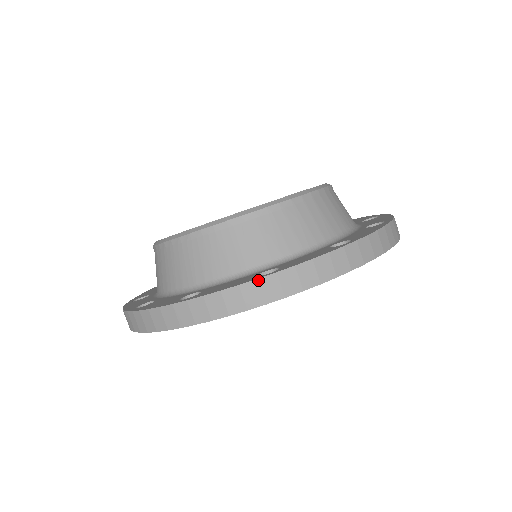
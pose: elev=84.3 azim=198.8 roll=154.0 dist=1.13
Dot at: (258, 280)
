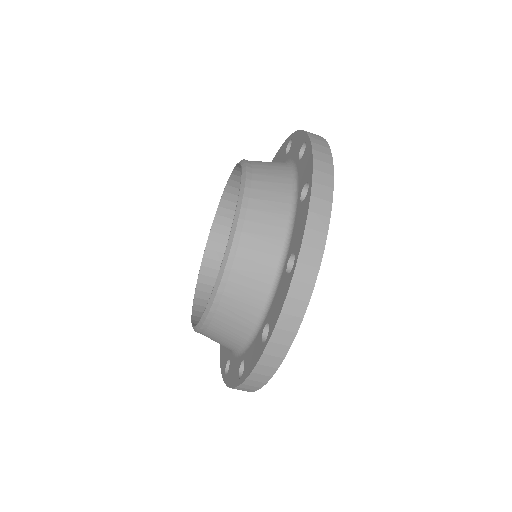
Dot at: (264, 354)
